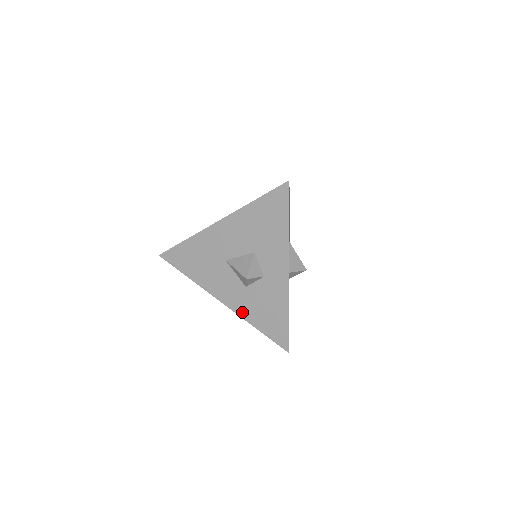
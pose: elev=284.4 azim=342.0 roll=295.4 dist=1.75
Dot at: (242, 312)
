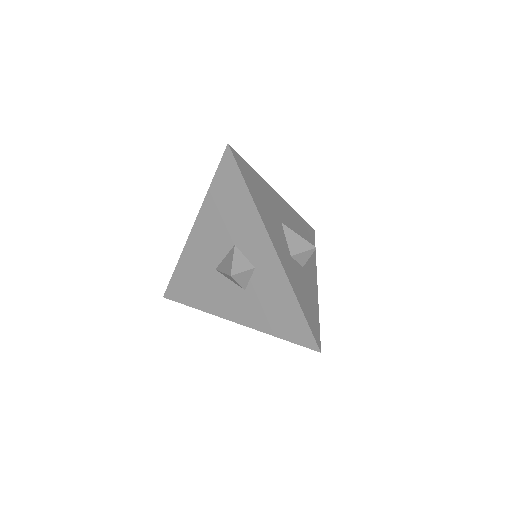
Dot at: (255, 323)
